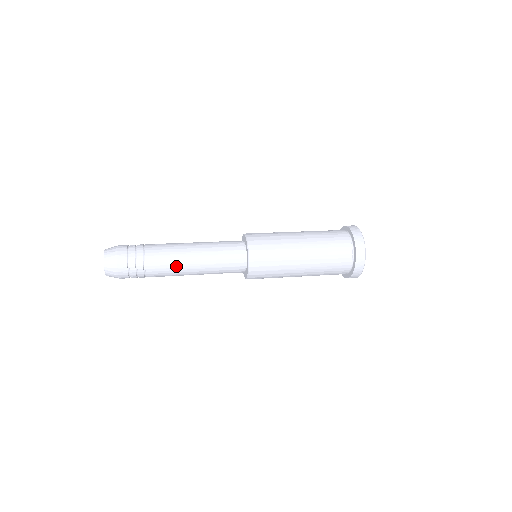
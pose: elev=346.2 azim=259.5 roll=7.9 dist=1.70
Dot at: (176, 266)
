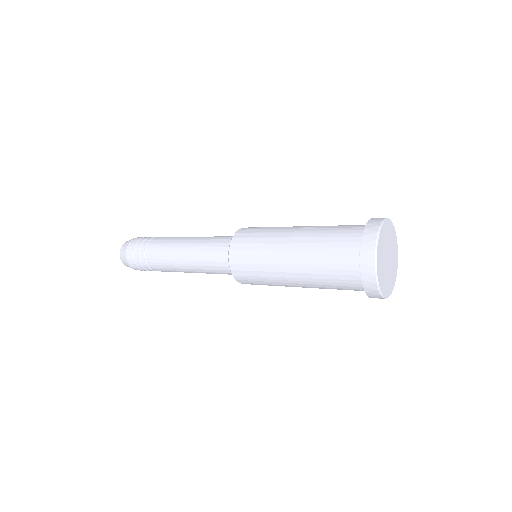
Dot at: (176, 271)
